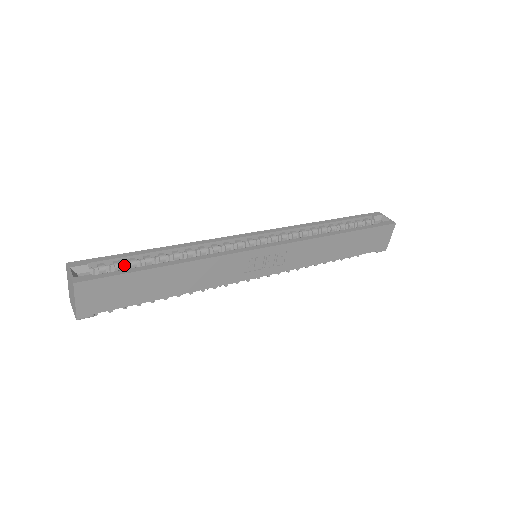
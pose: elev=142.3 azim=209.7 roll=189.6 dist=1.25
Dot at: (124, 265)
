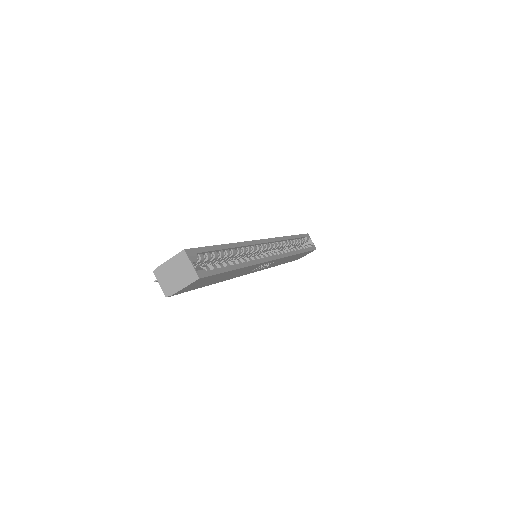
Dot at: (210, 257)
